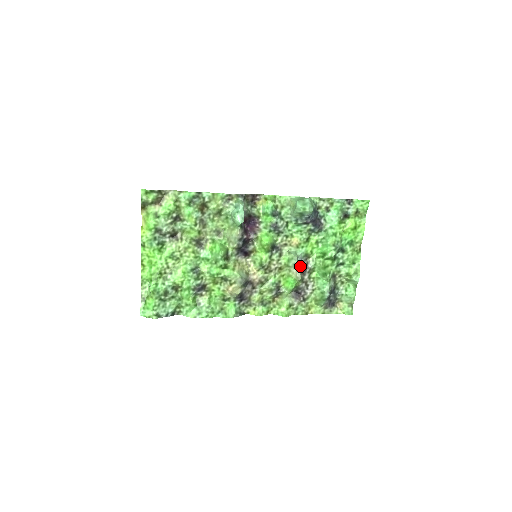
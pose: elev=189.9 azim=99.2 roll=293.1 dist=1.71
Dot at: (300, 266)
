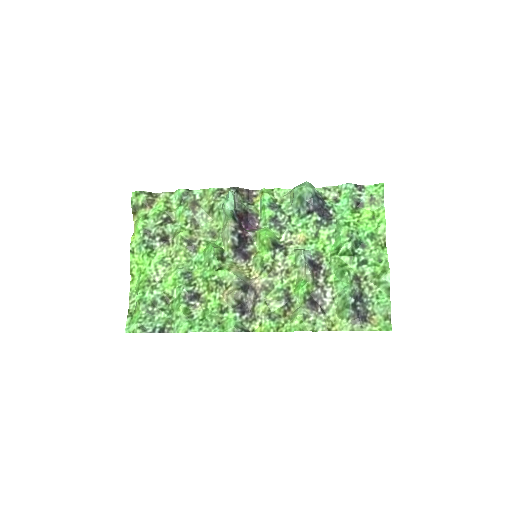
Dot at: (310, 265)
